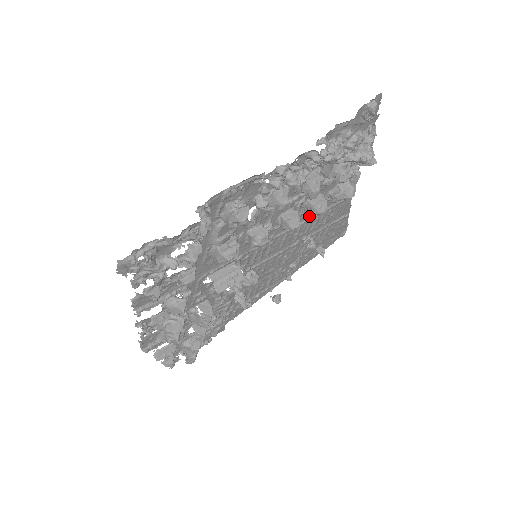
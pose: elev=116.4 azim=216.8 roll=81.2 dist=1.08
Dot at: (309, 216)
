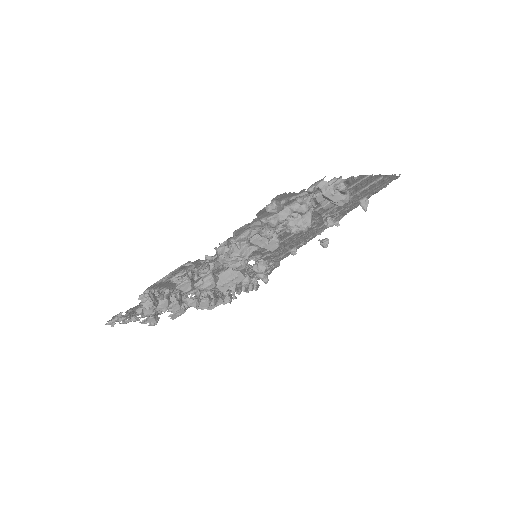
Dot at: occluded
